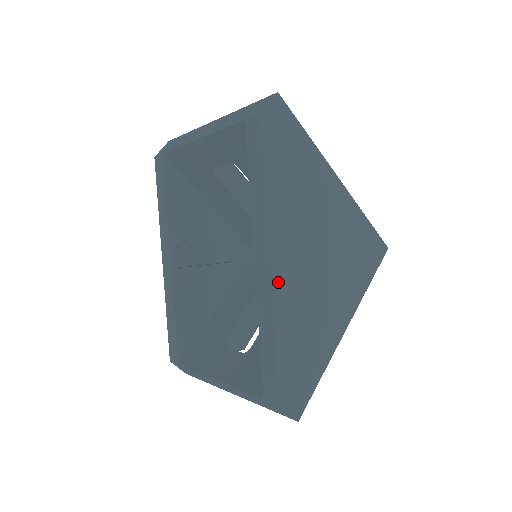
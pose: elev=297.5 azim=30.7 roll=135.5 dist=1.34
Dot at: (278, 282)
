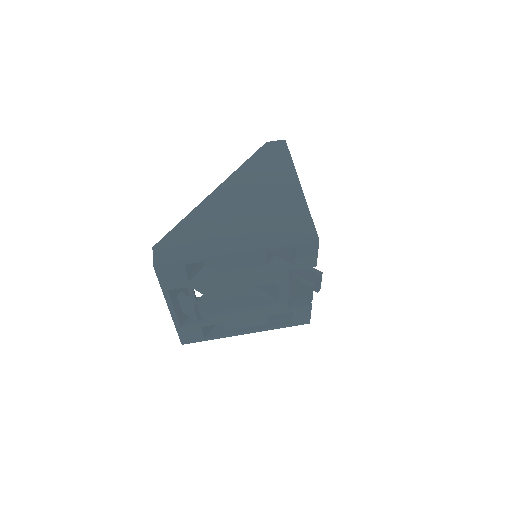
Dot at: (211, 199)
